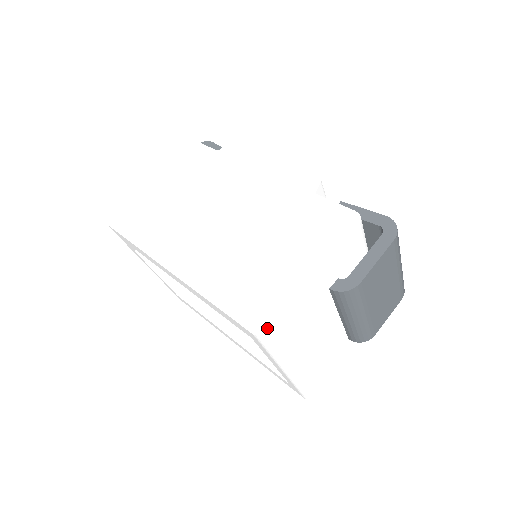
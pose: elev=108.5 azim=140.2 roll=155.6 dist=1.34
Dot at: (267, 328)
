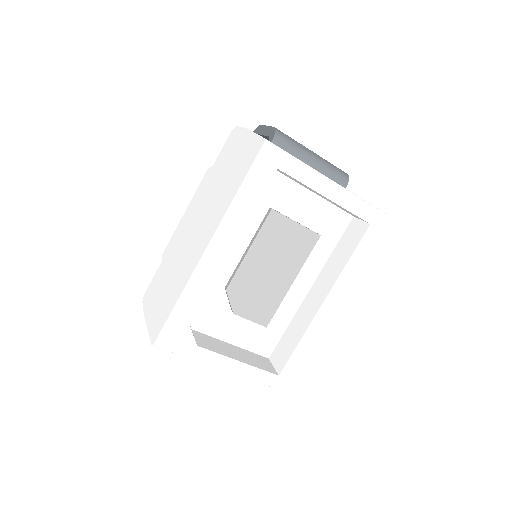
Dot at: (264, 138)
